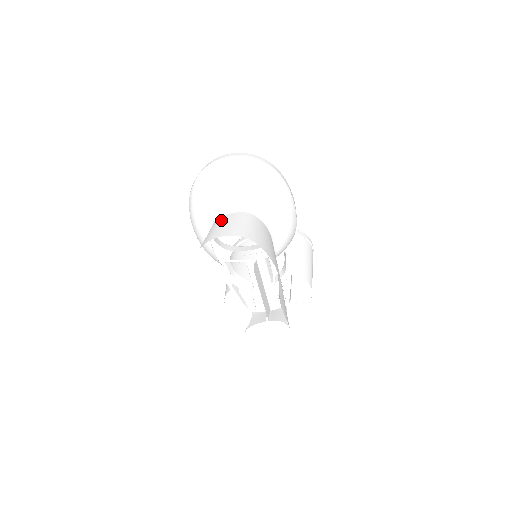
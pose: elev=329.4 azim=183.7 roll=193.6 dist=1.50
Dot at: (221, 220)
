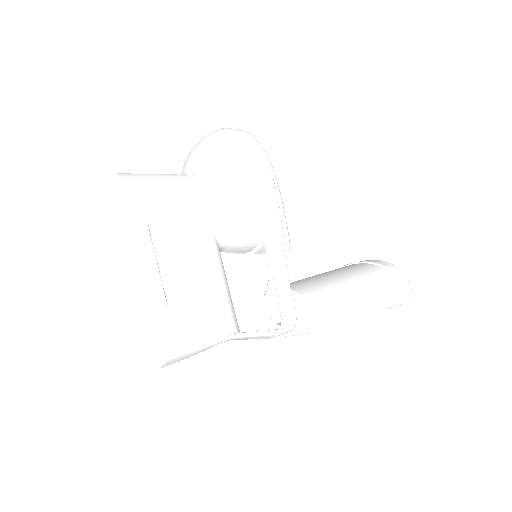
Dot at: occluded
